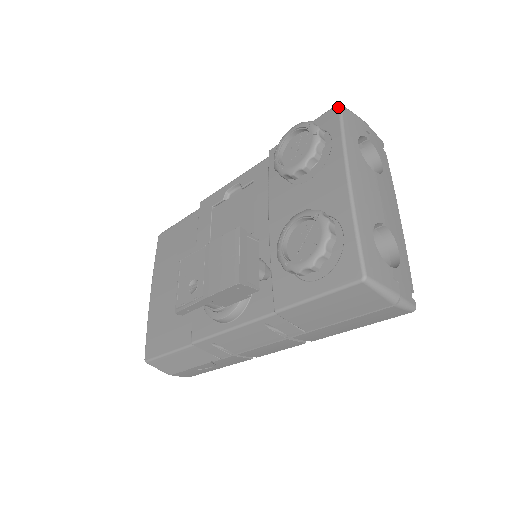
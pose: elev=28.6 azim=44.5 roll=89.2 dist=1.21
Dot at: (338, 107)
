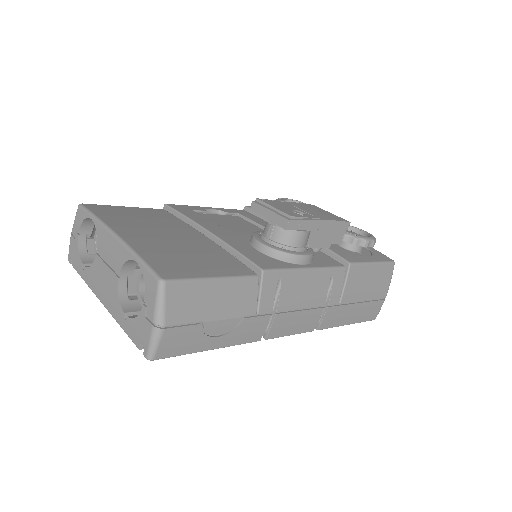
Dot at: occluded
